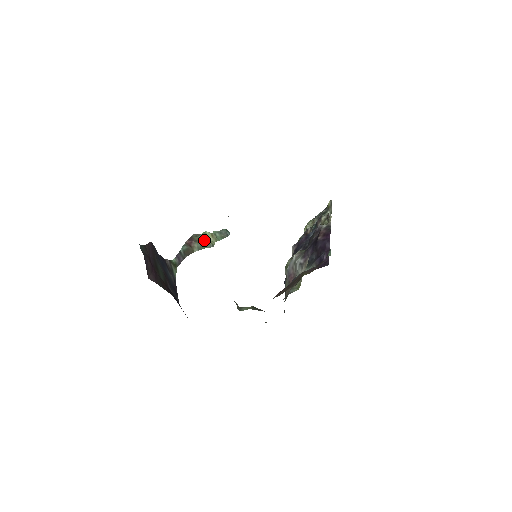
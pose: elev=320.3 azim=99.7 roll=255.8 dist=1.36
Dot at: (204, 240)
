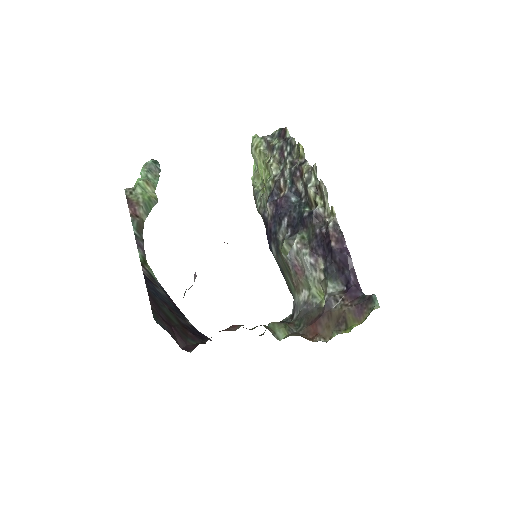
Dot at: (145, 198)
